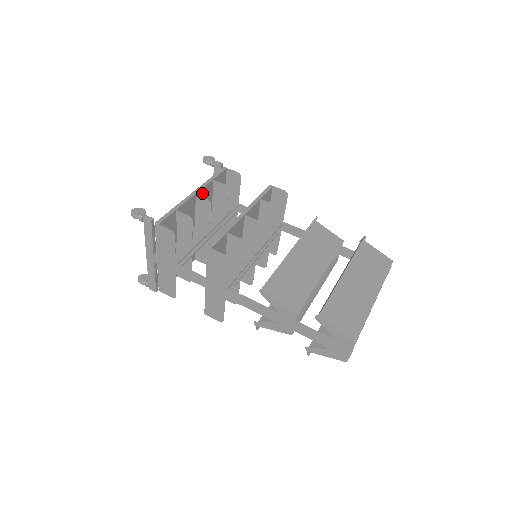
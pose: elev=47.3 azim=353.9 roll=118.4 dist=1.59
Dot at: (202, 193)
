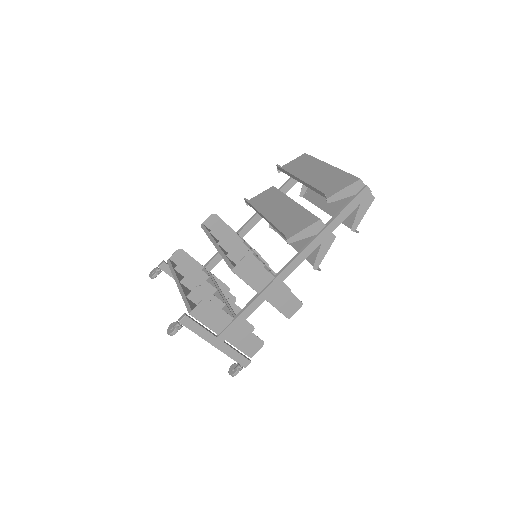
Dot at: occluded
